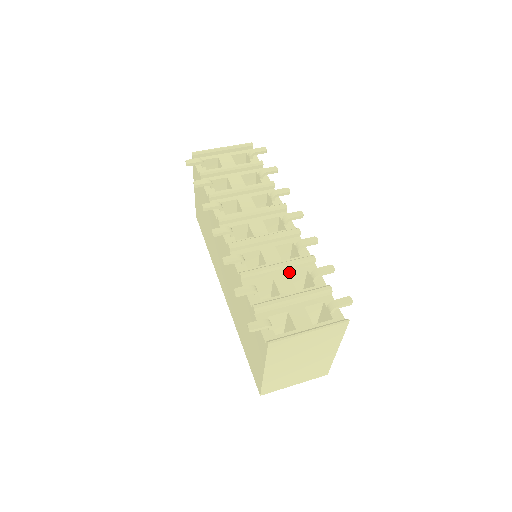
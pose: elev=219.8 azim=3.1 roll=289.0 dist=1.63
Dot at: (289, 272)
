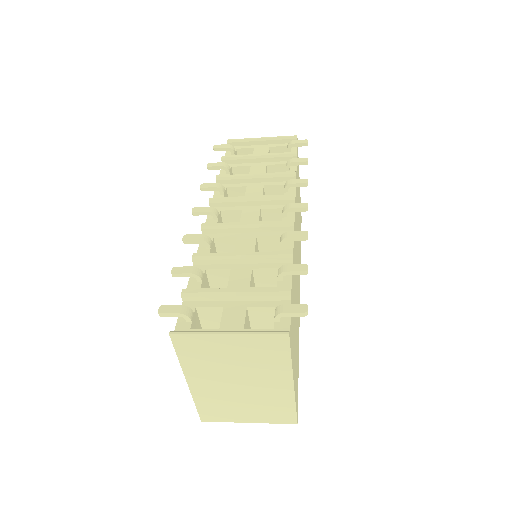
Dot at: (254, 265)
